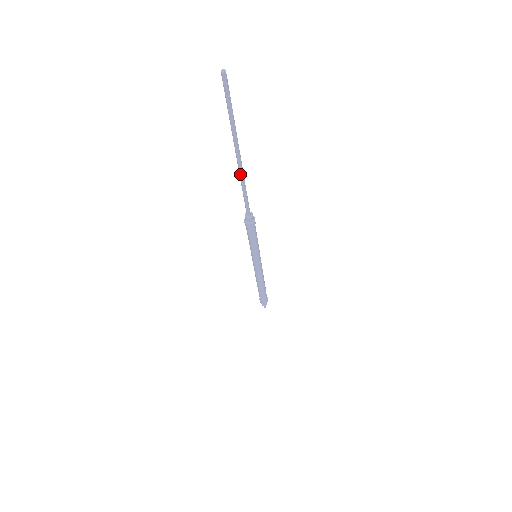
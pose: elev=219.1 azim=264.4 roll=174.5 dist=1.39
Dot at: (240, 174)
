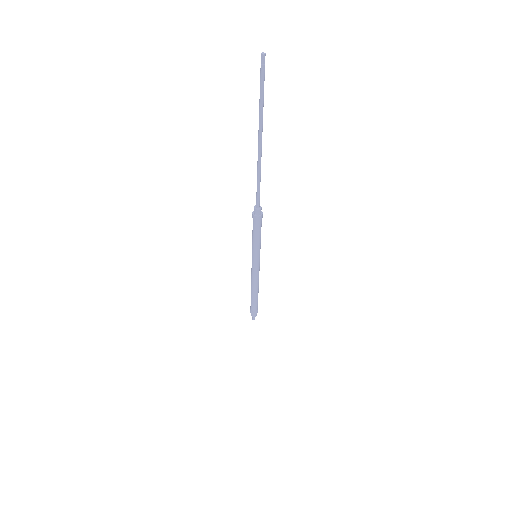
Dot at: (258, 161)
